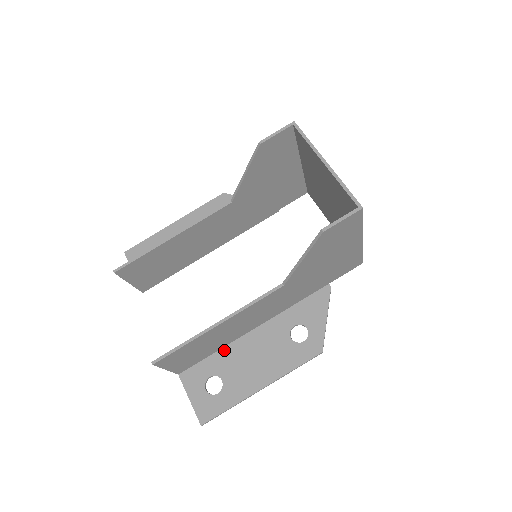
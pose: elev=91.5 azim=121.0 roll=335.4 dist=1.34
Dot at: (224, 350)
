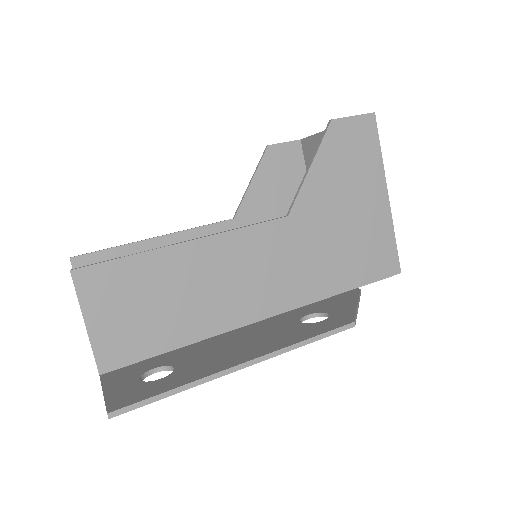
Dot at: (189, 346)
